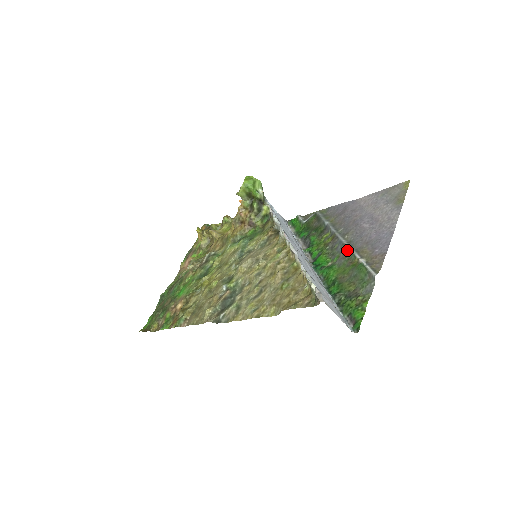
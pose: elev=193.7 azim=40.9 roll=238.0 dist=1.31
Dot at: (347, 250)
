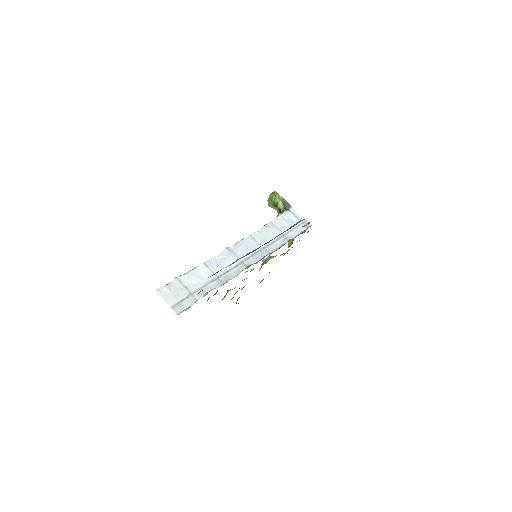
Dot at: occluded
